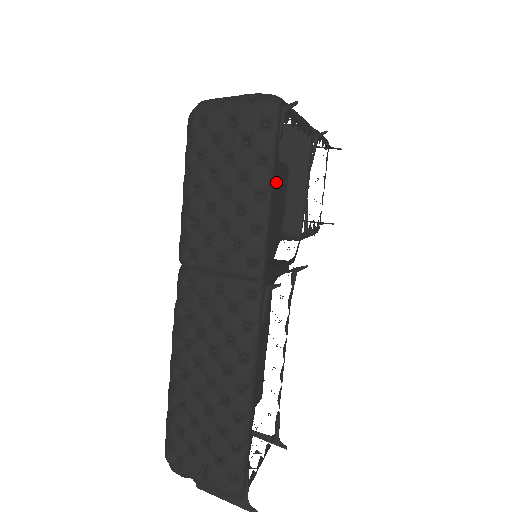
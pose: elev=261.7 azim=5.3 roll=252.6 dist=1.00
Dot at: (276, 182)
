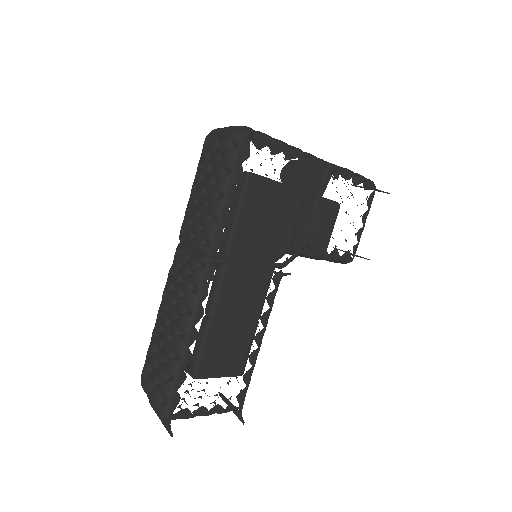
Dot at: (279, 200)
